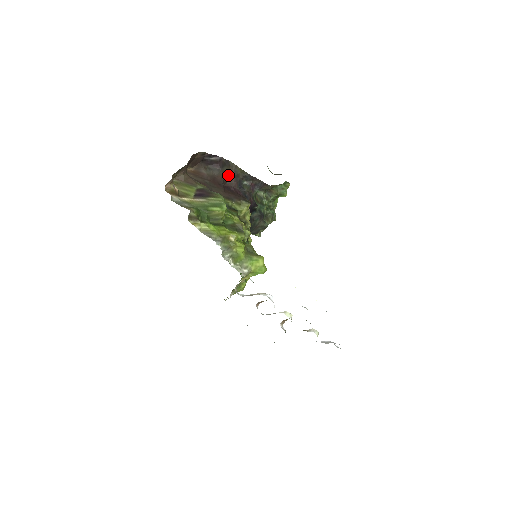
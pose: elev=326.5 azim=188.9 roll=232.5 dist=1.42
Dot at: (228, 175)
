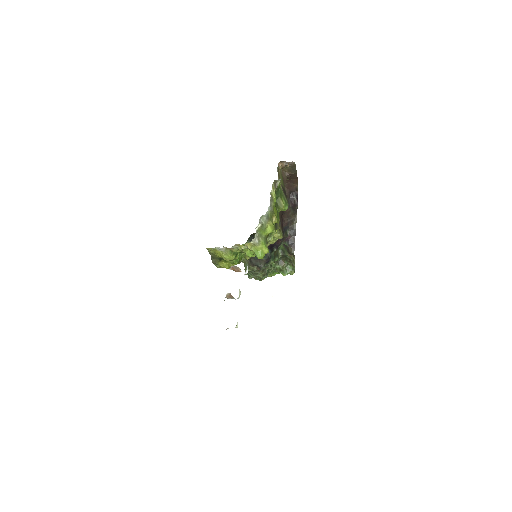
Dot at: (289, 216)
